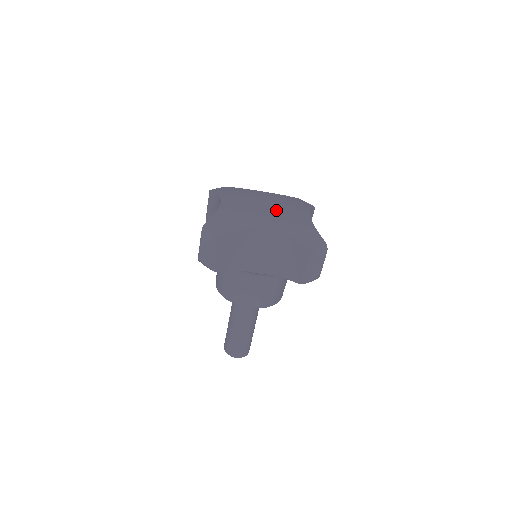
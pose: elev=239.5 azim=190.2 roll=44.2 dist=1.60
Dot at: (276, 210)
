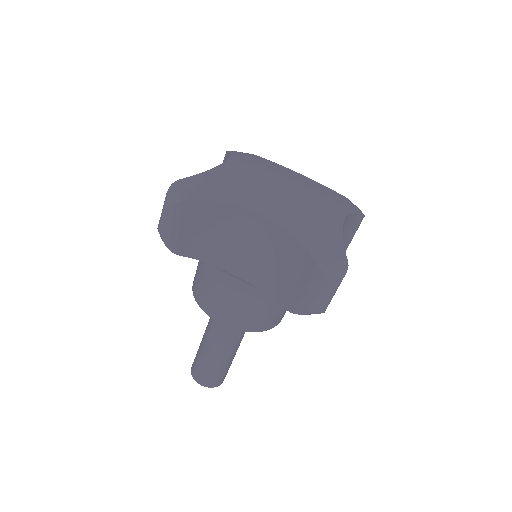
Dot at: (295, 195)
